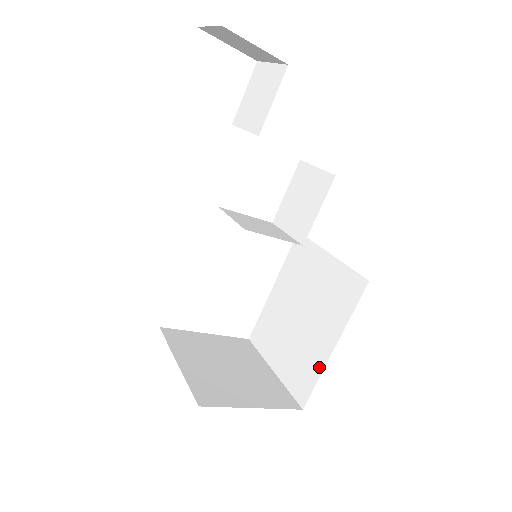
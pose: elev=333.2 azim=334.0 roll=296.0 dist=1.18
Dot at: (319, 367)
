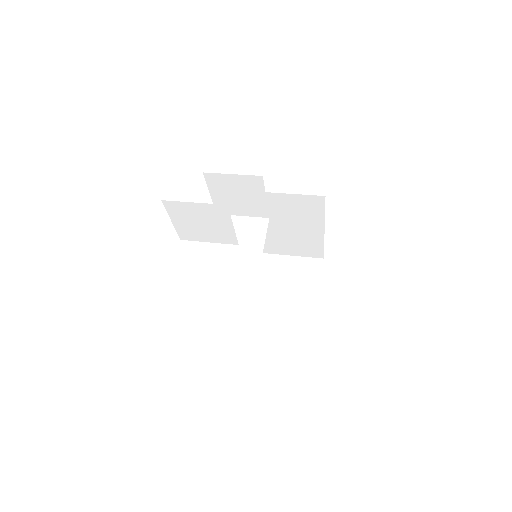
Dot at: (320, 241)
